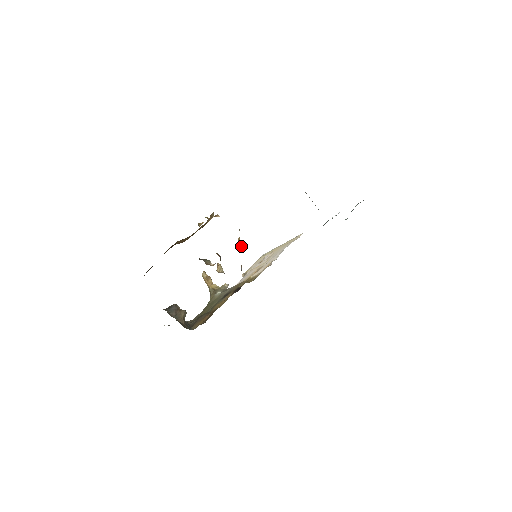
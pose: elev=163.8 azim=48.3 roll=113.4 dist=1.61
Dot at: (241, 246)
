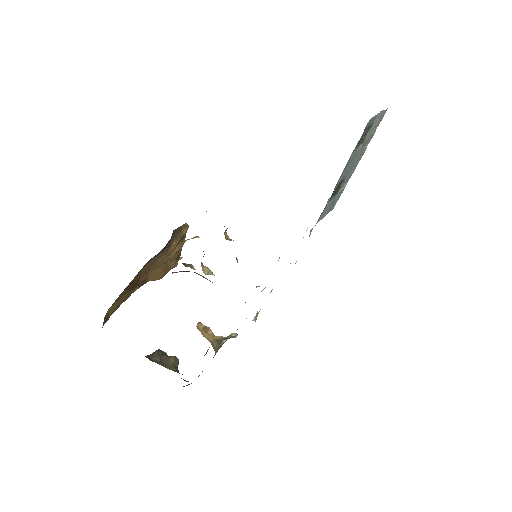
Dot at: (230, 240)
